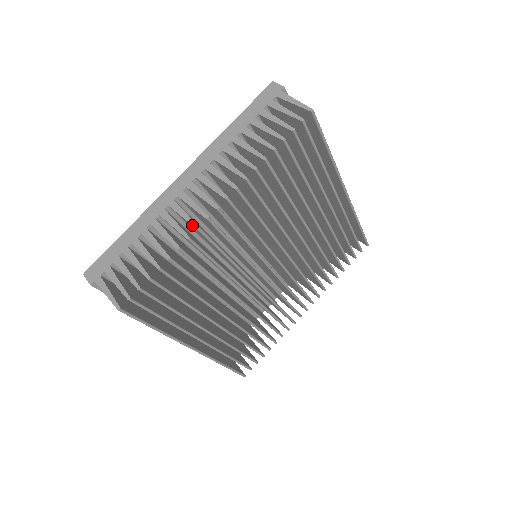
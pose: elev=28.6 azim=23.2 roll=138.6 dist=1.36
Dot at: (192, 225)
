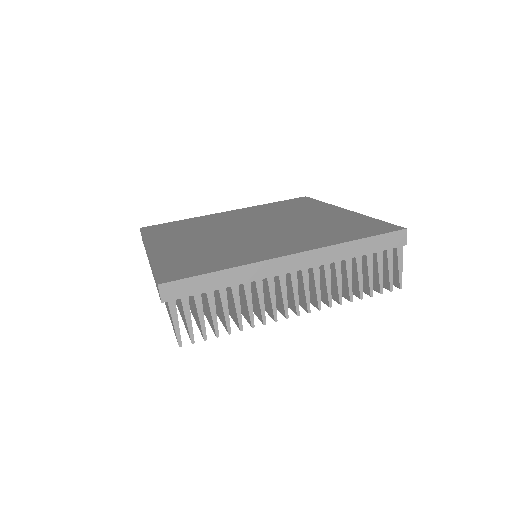
Dot at: (274, 315)
